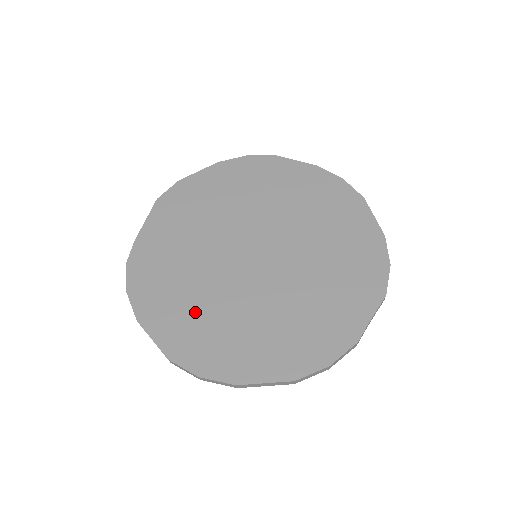
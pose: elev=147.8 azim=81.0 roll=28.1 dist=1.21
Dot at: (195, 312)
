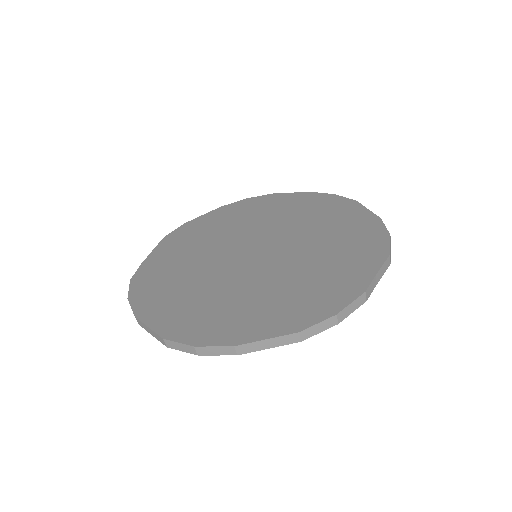
Dot at: (194, 300)
